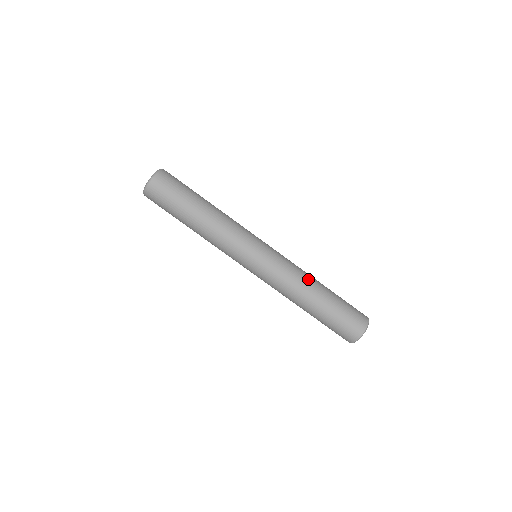
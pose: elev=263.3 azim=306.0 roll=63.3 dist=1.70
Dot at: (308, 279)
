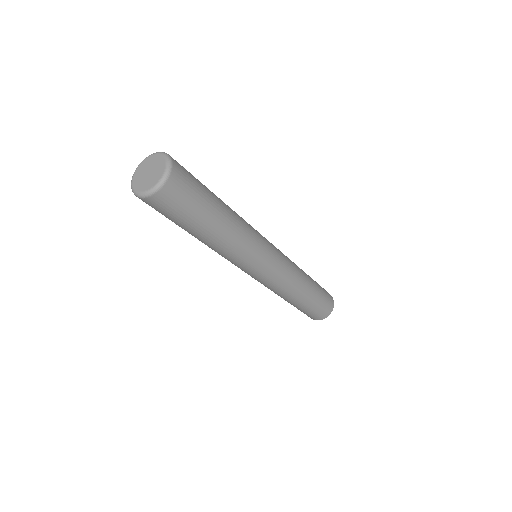
Dot at: (301, 283)
